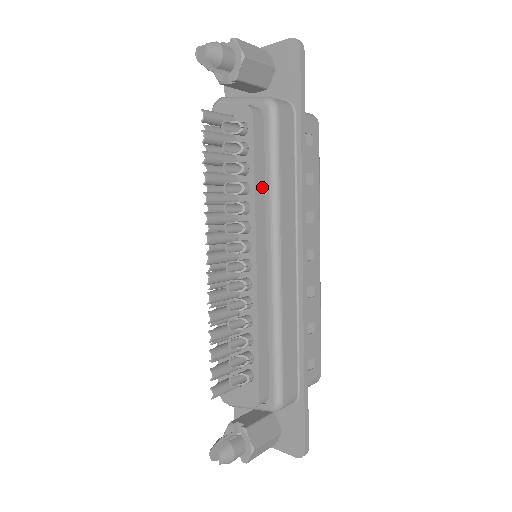
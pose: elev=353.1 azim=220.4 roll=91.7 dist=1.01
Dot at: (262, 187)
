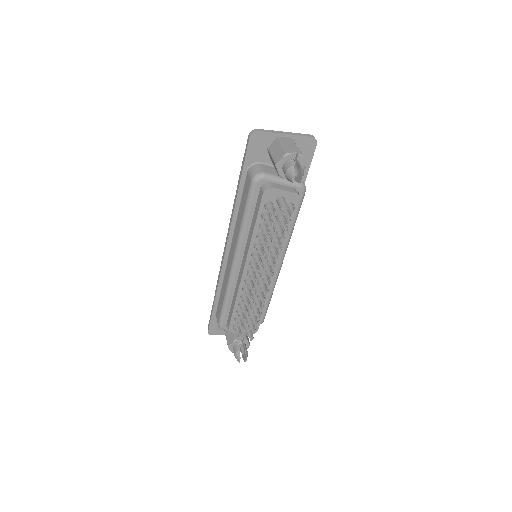
Dot at: occluded
